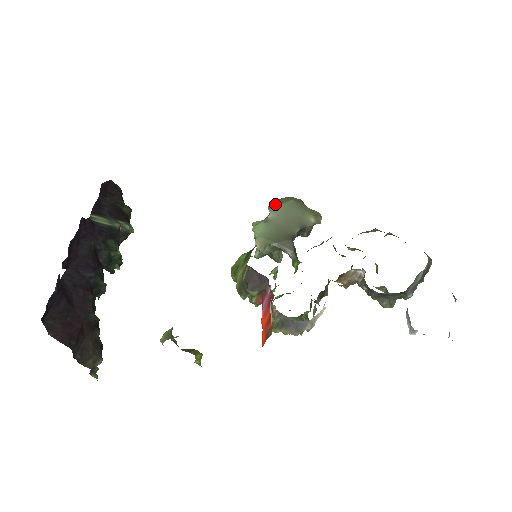
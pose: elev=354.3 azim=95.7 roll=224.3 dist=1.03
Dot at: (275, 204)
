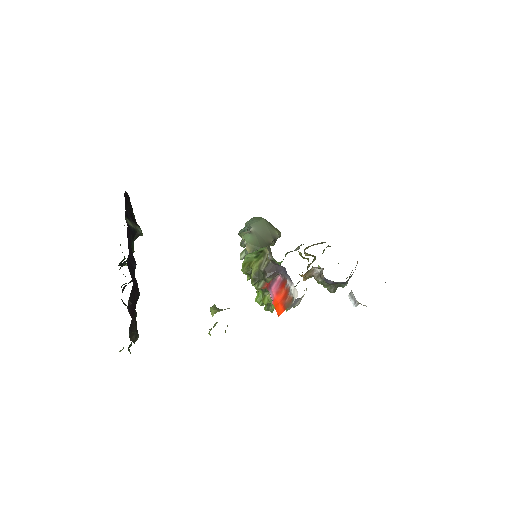
Dot at: (253, 221)
